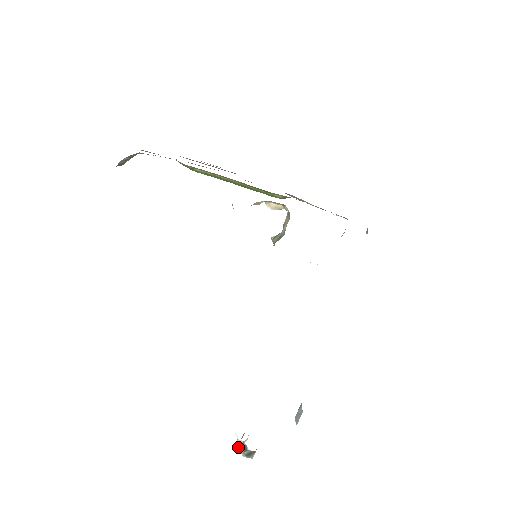
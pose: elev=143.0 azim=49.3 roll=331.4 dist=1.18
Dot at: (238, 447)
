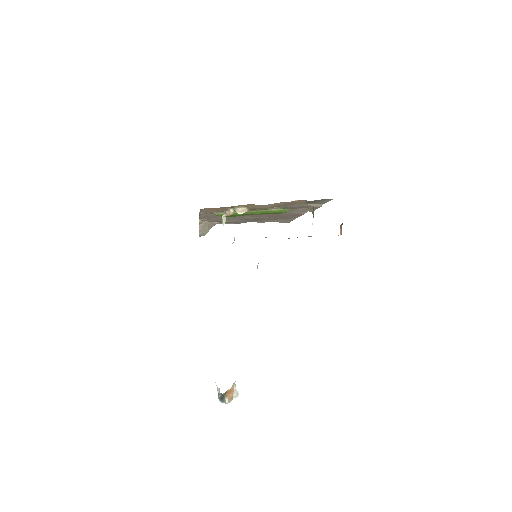
Dot at: occluded
